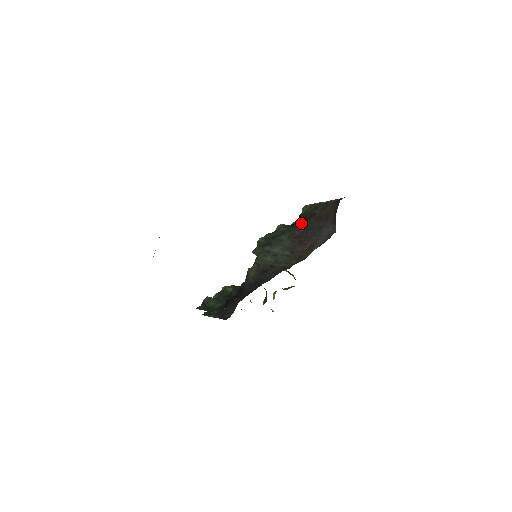
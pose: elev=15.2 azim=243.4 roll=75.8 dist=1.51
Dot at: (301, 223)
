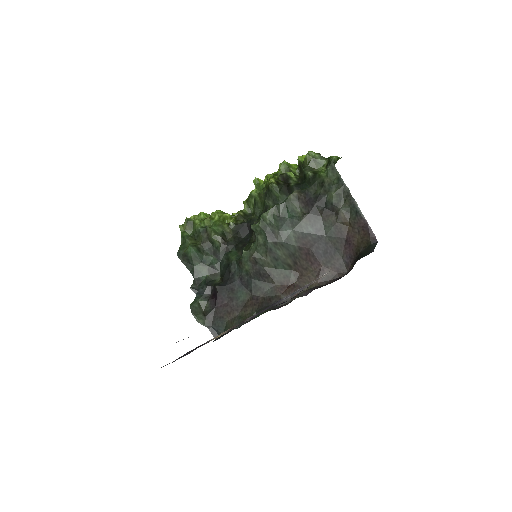
Dot at: (318, 217)
